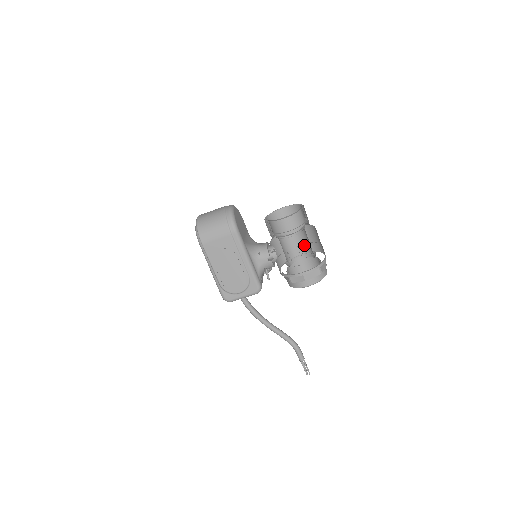
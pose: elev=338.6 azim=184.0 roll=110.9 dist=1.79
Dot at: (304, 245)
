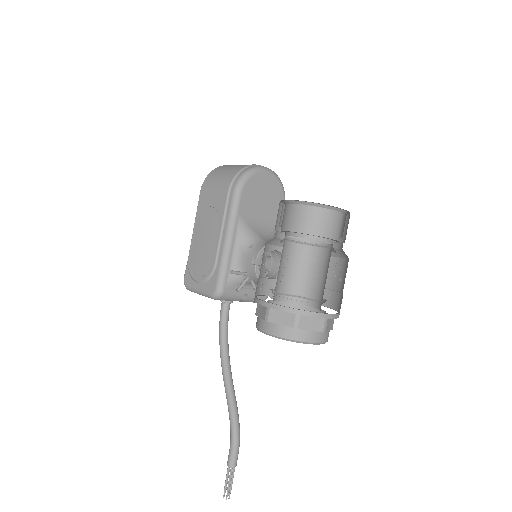
Dot at: (323, 285)
